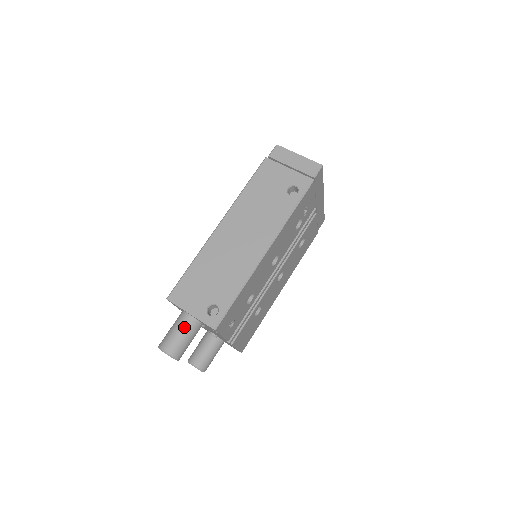
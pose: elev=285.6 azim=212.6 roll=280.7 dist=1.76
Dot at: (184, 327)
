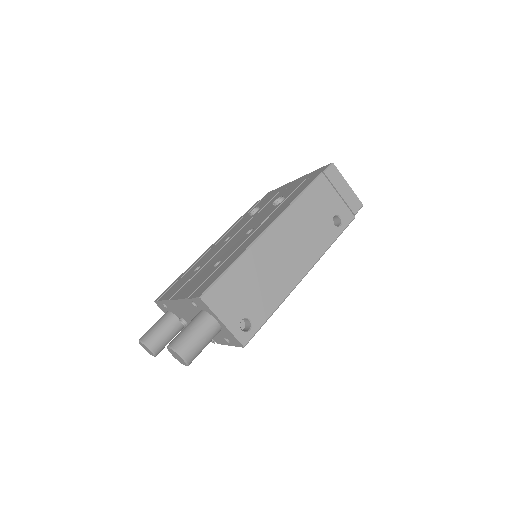
Dot at: (208, 333)
